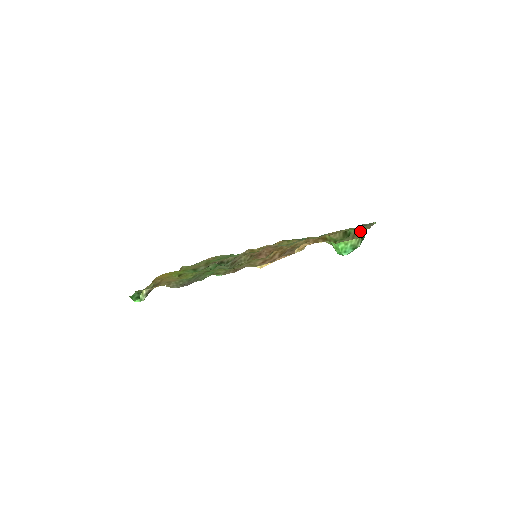
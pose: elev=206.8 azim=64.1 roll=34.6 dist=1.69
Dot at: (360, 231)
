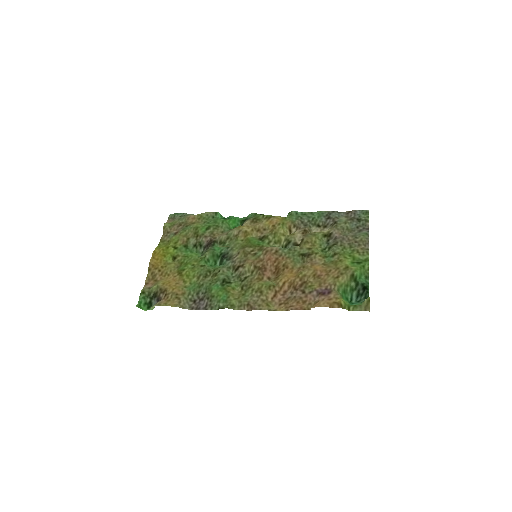
Dot at: (364, 270)
